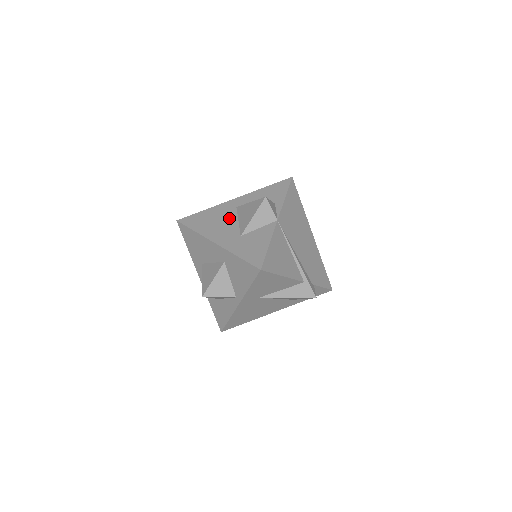
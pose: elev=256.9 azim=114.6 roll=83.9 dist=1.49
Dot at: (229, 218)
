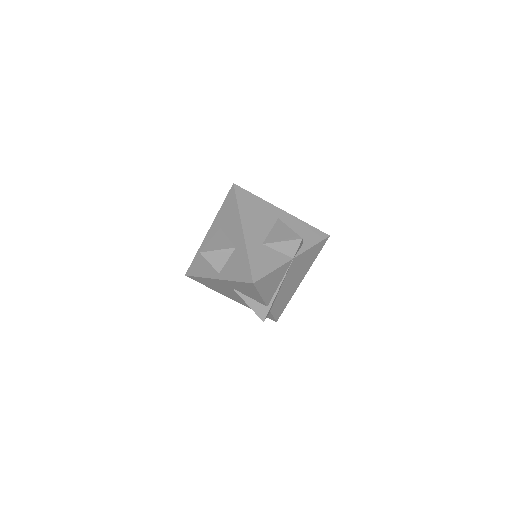
Dot at: (267, 221)
